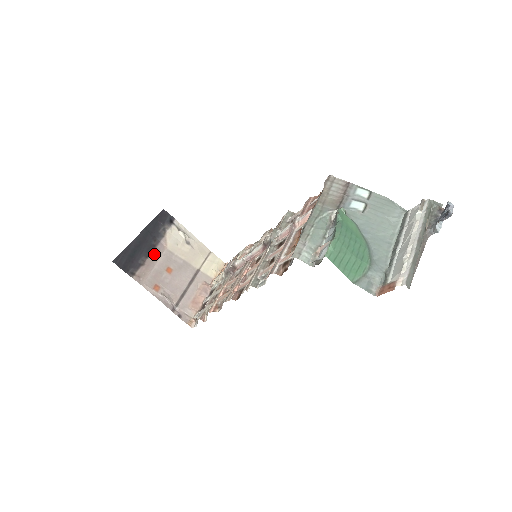
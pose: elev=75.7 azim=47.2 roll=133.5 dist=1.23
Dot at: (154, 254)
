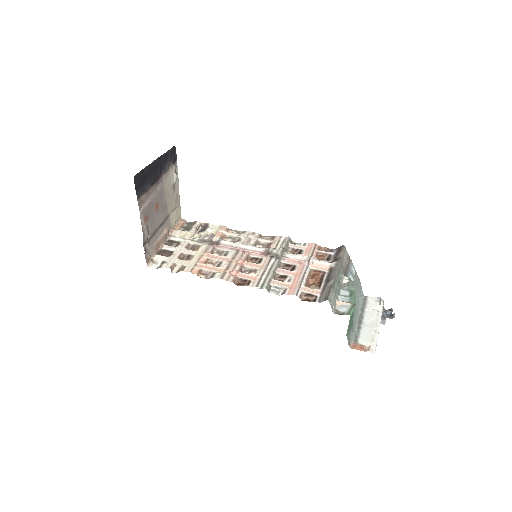
Dot at: (156, 185)
